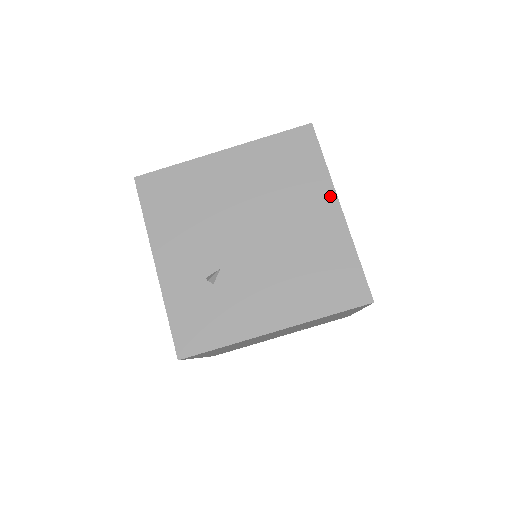
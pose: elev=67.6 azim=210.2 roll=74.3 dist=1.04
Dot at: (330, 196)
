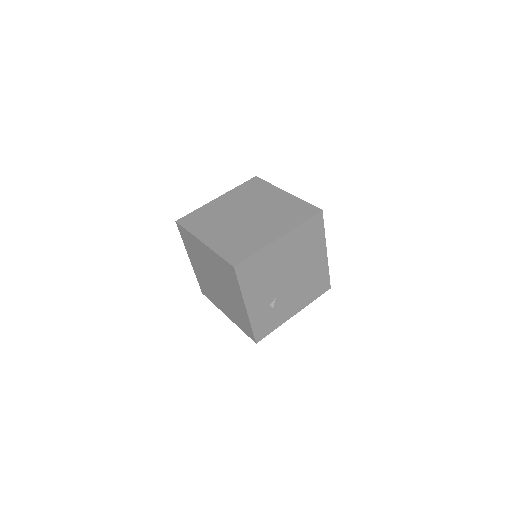
Dot at: (324, 248)
